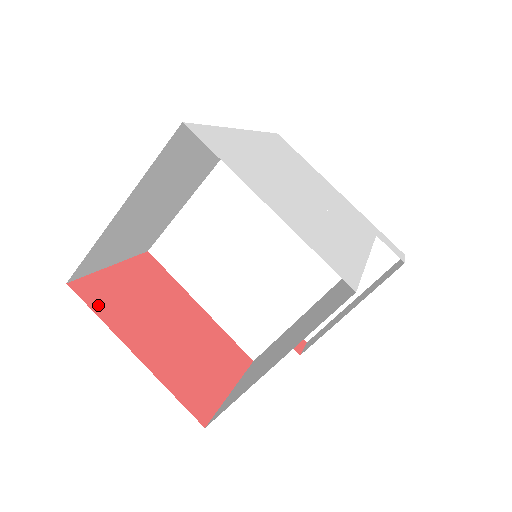
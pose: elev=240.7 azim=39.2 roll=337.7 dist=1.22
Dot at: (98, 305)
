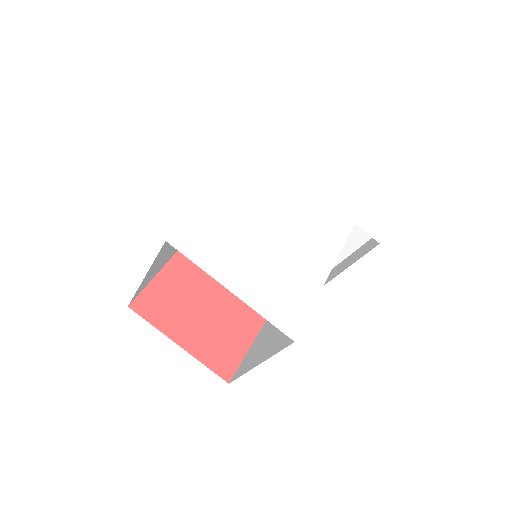
Dot at: (151, 315)
